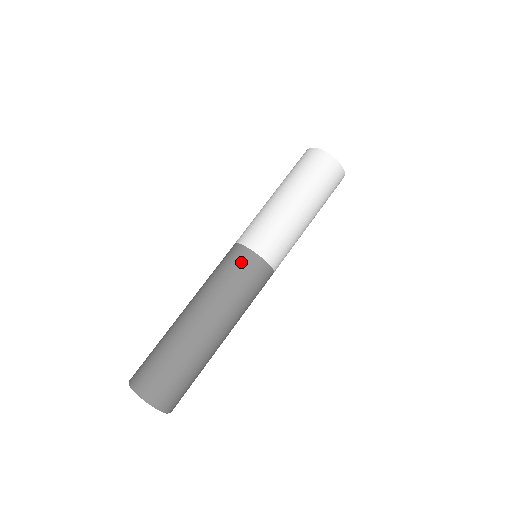
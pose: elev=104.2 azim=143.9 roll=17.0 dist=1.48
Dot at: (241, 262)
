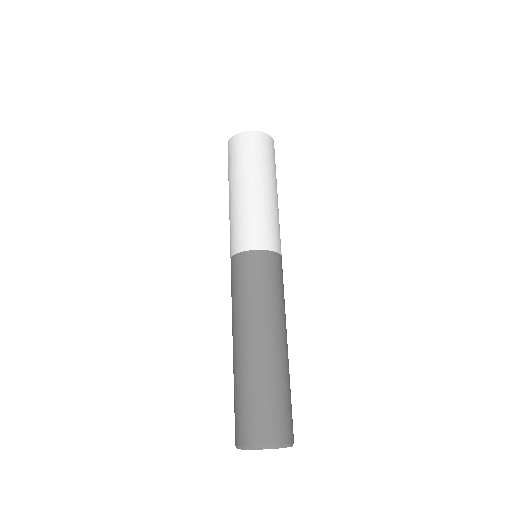
Dot at: (245, 267)
